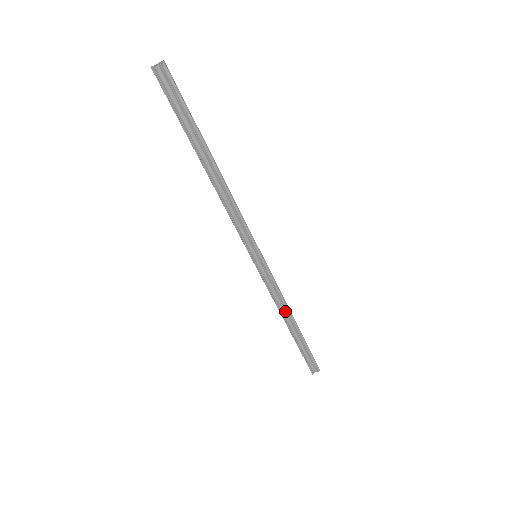
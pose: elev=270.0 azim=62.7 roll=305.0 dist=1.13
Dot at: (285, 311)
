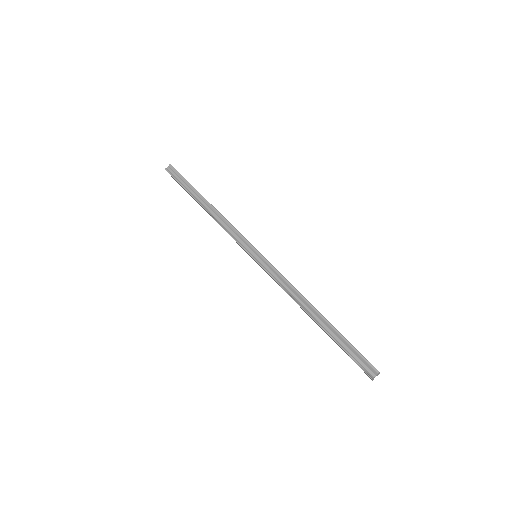
Dot at: (301, 300)
